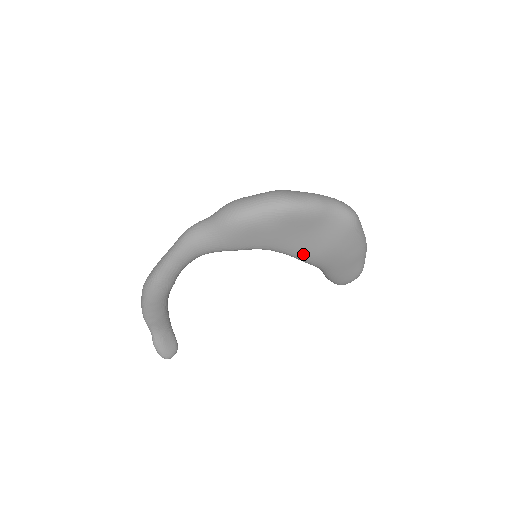
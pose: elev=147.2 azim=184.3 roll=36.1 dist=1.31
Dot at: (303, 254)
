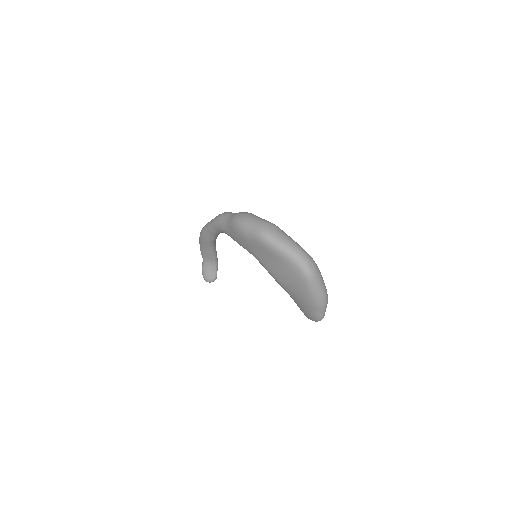
Dot at: (272, 274)
